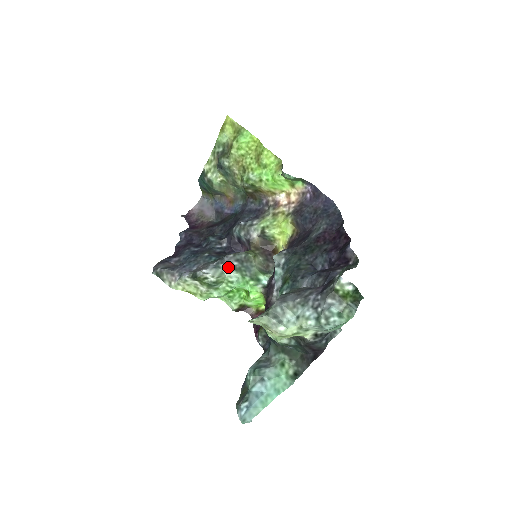
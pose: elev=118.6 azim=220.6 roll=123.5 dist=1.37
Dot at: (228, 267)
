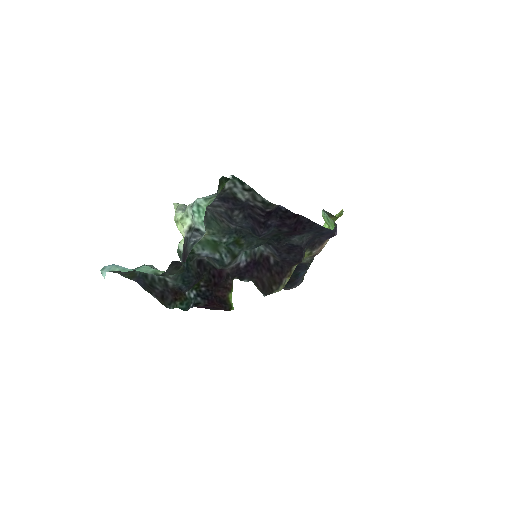
Dot at: occluded
